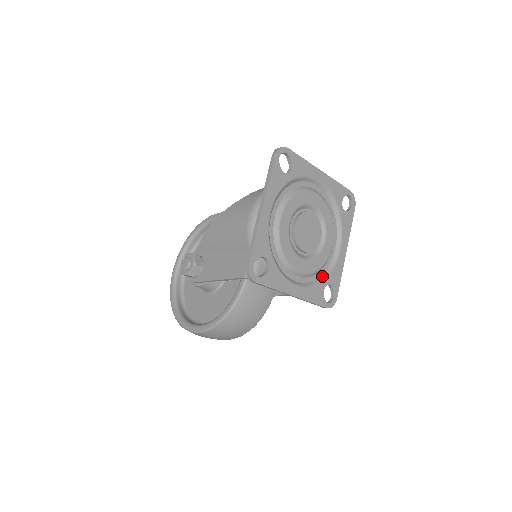
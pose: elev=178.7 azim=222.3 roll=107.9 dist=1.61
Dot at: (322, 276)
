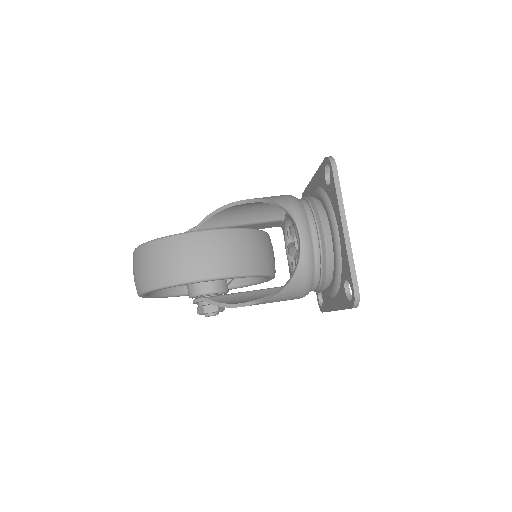
Dot at: occluded
